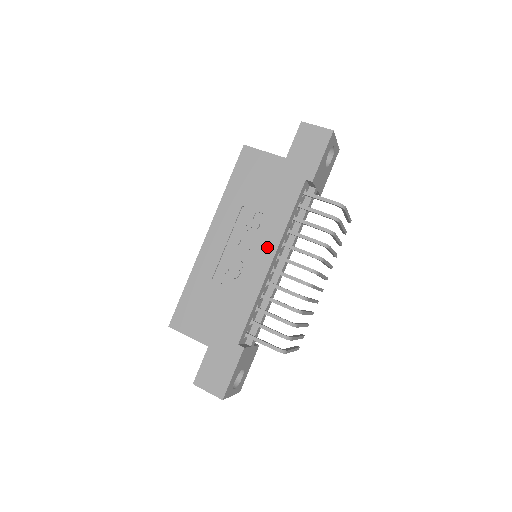
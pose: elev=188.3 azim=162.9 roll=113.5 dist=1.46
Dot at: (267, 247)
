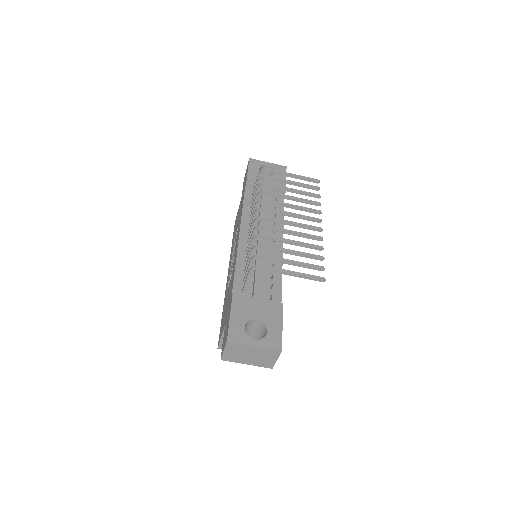
Dot at: (238, 235)
